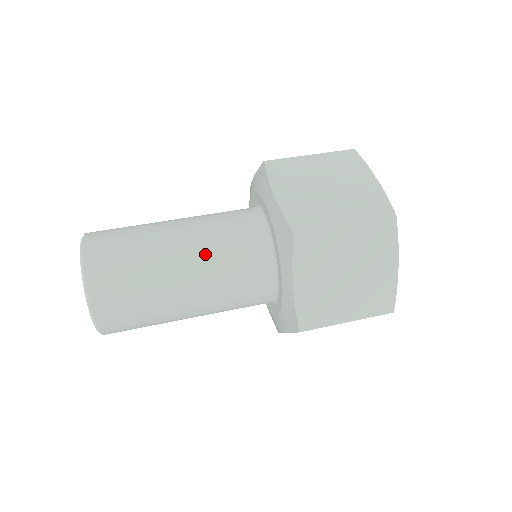
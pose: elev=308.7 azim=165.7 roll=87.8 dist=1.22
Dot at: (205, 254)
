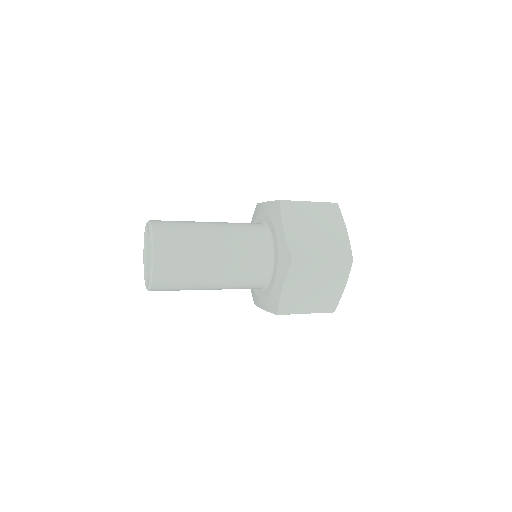
Dot at: (231, 256)
